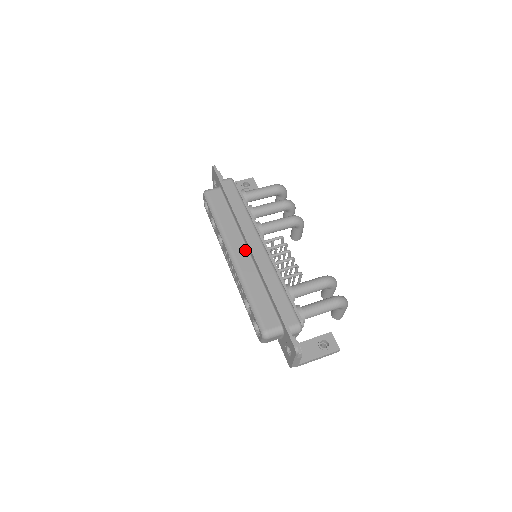
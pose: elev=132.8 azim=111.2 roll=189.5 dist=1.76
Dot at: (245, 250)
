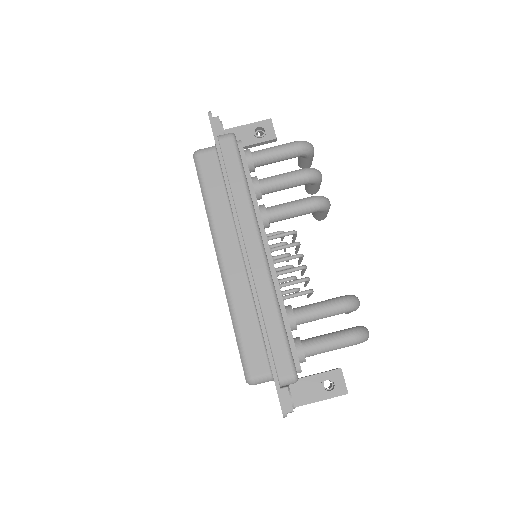
Dot at: (239, 255)
